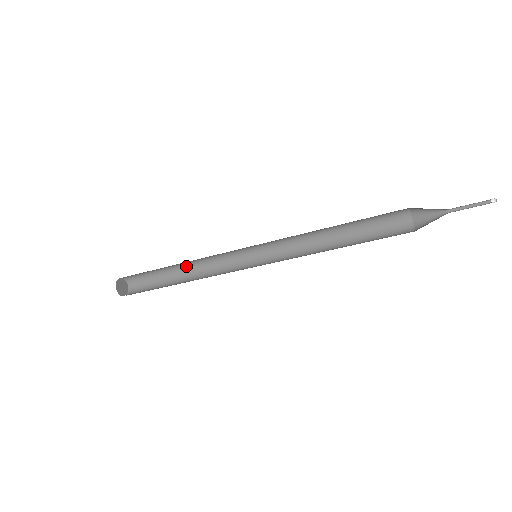
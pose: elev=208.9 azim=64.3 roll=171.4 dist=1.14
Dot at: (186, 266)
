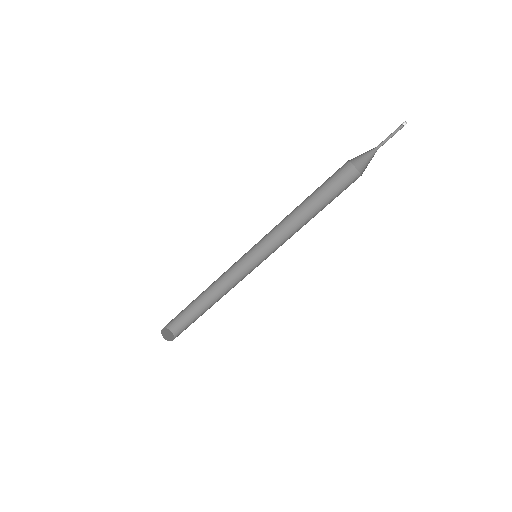
Dot at: (212, 296)
